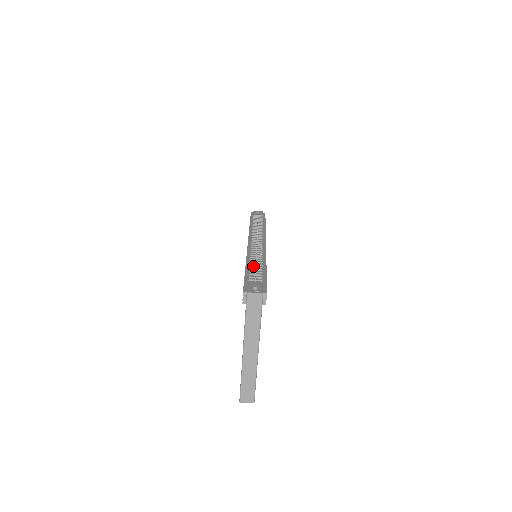
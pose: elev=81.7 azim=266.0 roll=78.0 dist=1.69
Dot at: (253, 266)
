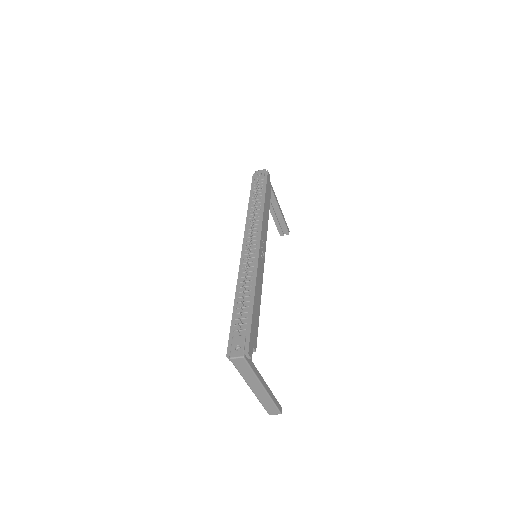
Dot at: (240, 302)
